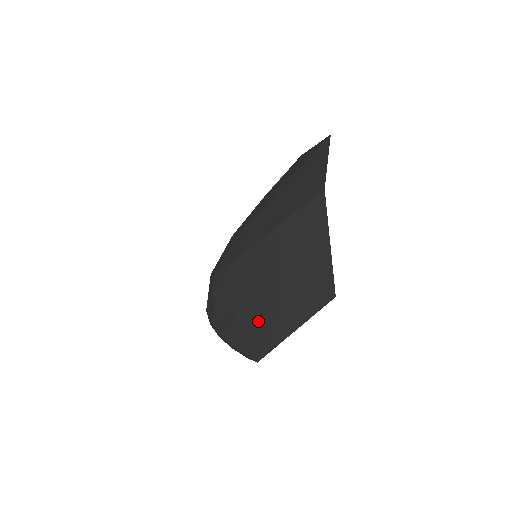
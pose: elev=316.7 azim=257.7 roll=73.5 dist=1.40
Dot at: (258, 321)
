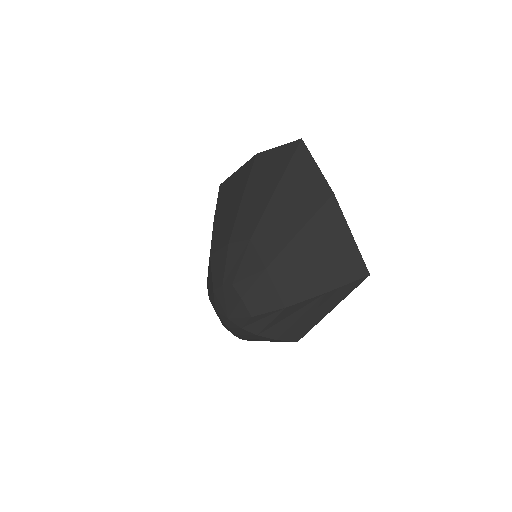
Dot at: (301, 312)
